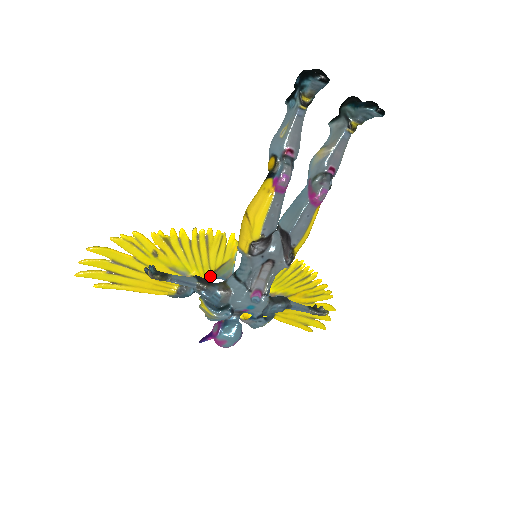
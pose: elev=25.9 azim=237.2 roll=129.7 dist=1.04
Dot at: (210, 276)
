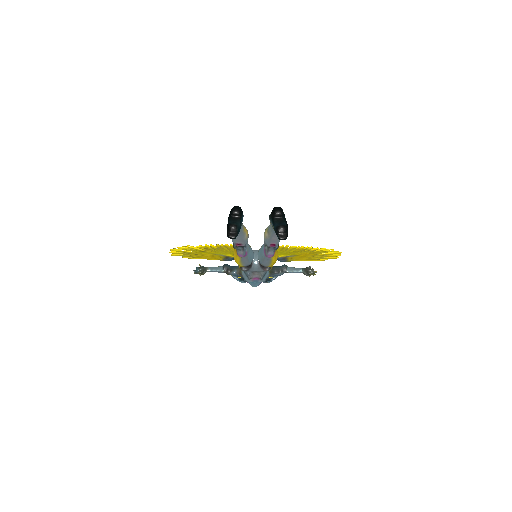
Dot at: occluded
